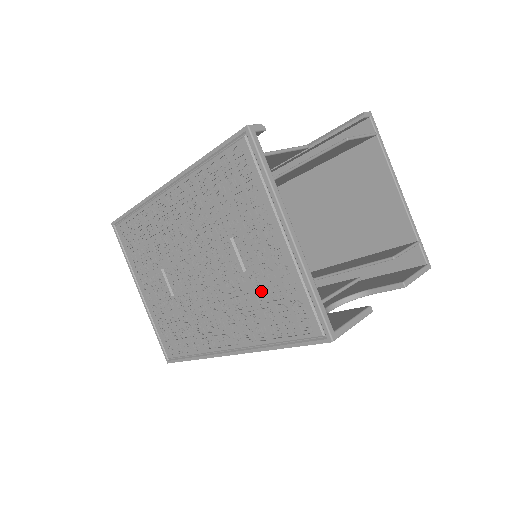
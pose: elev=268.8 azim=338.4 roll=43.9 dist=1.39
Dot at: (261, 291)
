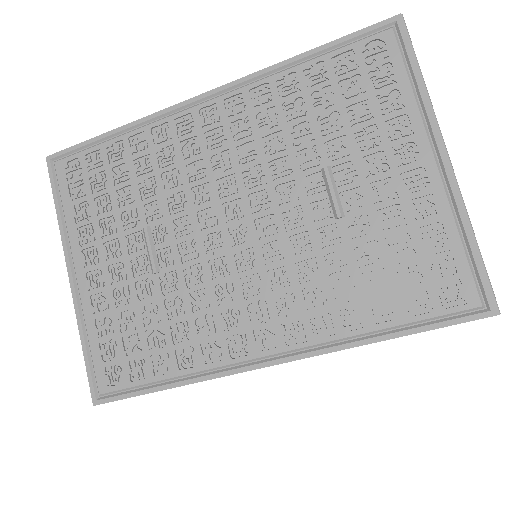
Dot at: (369, 246)
